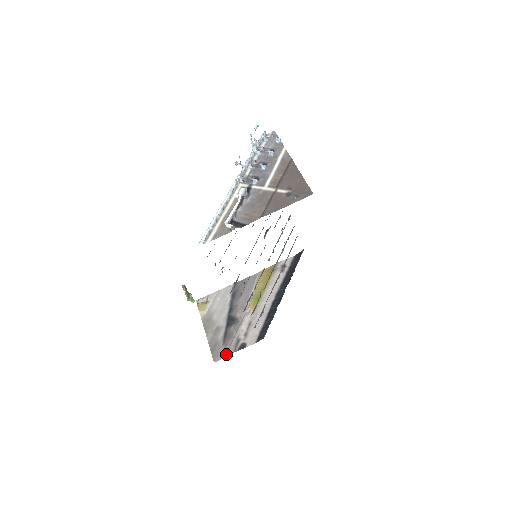
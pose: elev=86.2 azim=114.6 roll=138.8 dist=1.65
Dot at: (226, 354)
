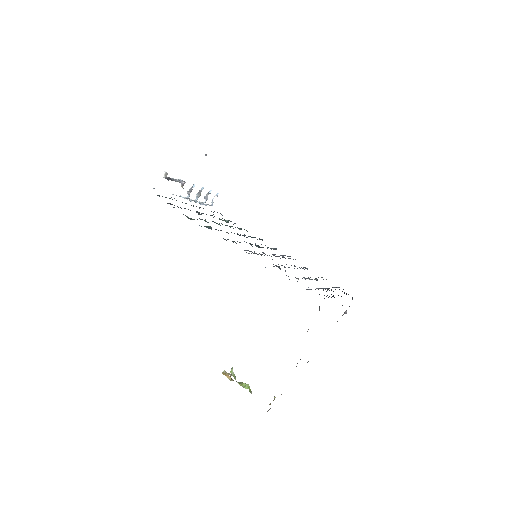
Dot at: occluded
